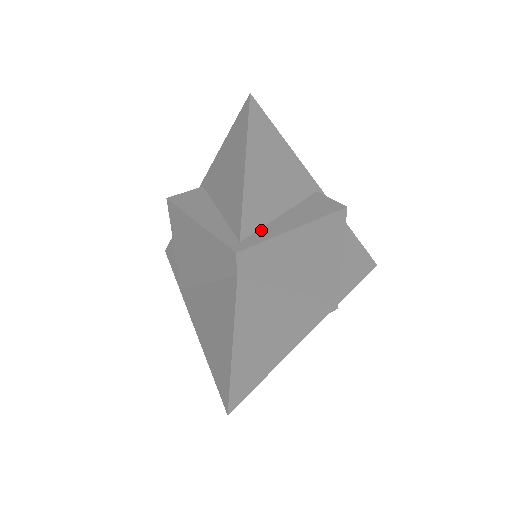
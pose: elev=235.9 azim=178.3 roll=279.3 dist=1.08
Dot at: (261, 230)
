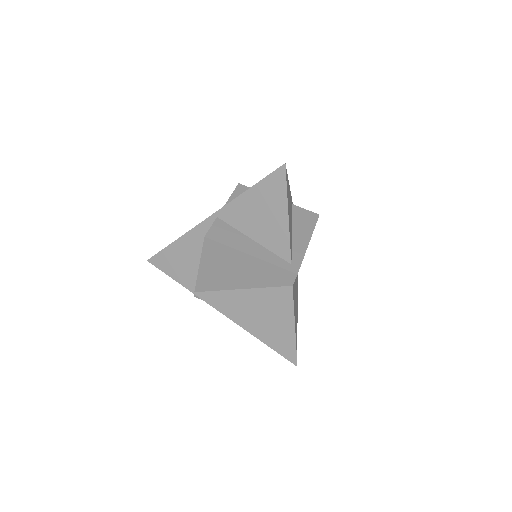
Dot at: (293, 250)
